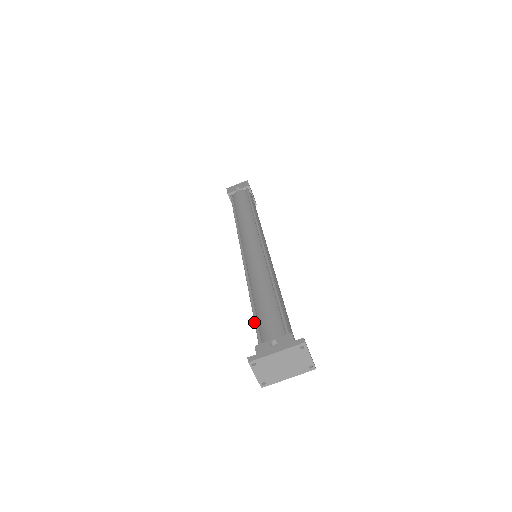
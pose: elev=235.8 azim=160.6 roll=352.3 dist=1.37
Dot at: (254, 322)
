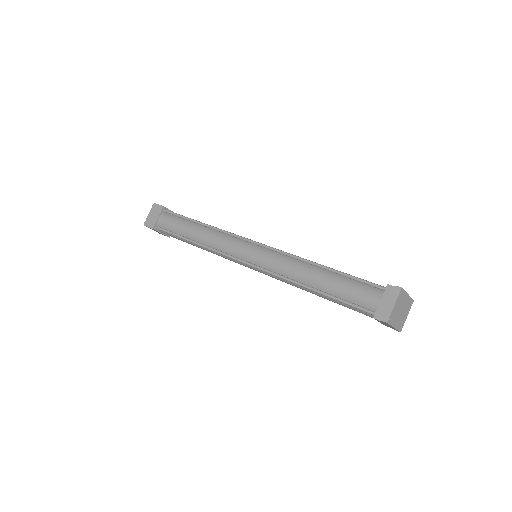
Dot at: (355, 277)
